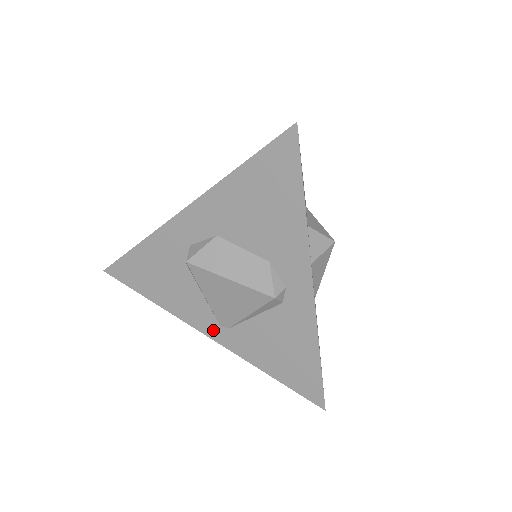
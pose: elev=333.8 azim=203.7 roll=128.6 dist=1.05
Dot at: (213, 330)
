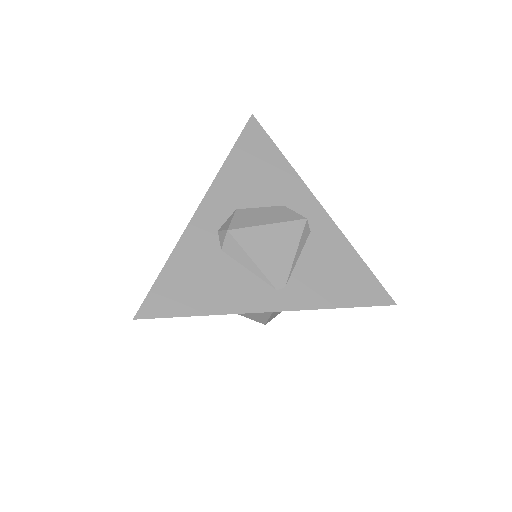
Dot at: (273, 300)
